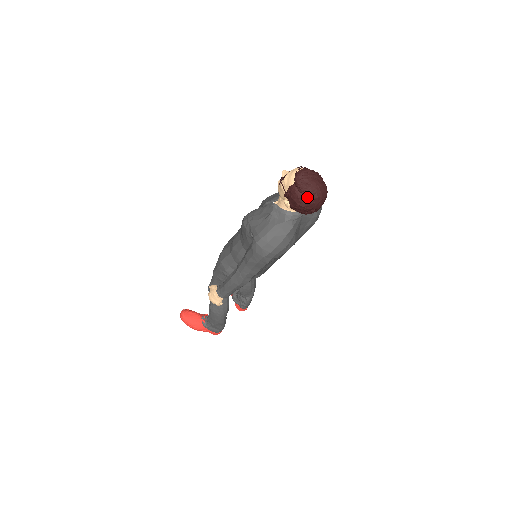
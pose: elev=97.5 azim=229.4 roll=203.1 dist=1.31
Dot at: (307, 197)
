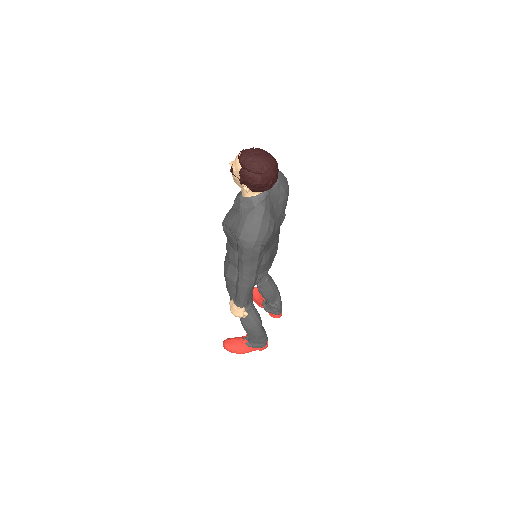
Dot at: (258, 173)
